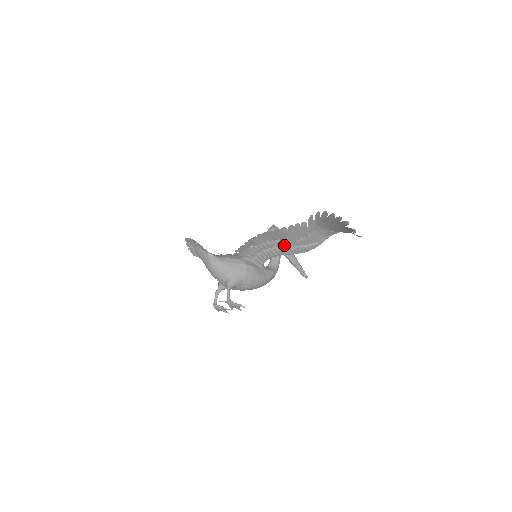
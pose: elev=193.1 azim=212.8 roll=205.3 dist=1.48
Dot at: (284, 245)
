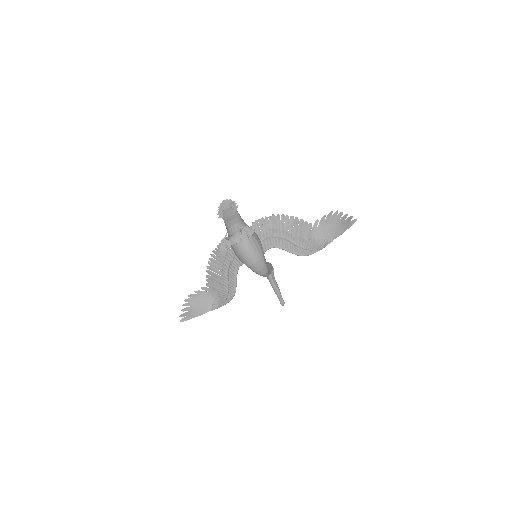
Dot at: (289, 240)
